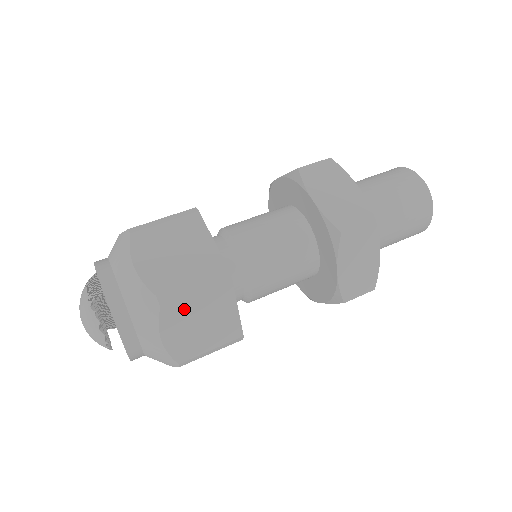
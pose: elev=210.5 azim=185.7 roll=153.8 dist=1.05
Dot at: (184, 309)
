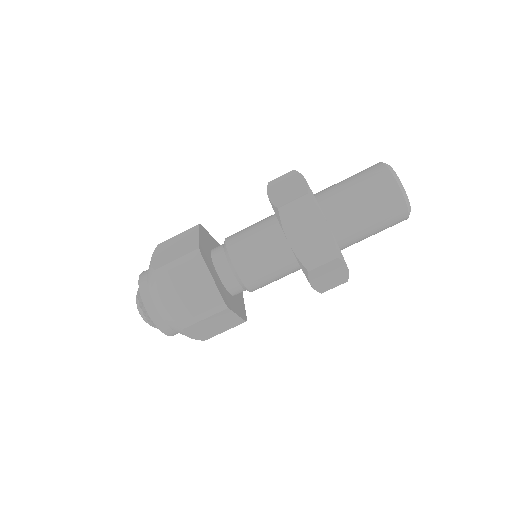
Dot at: (172, 278)
